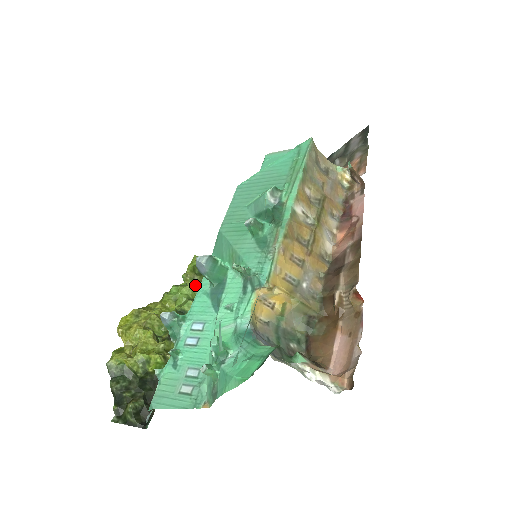
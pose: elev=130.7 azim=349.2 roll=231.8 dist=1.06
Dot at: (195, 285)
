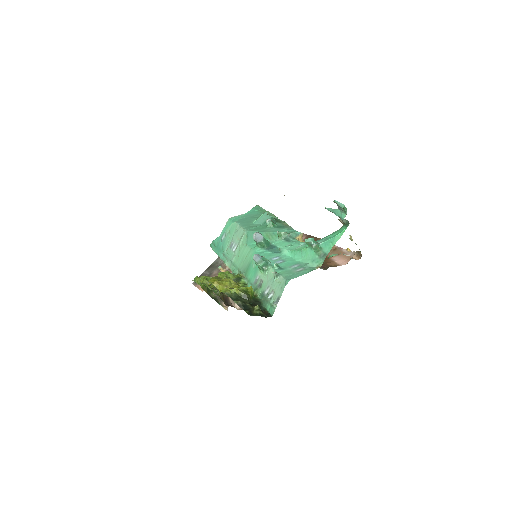
Dot at: (213, 289)
